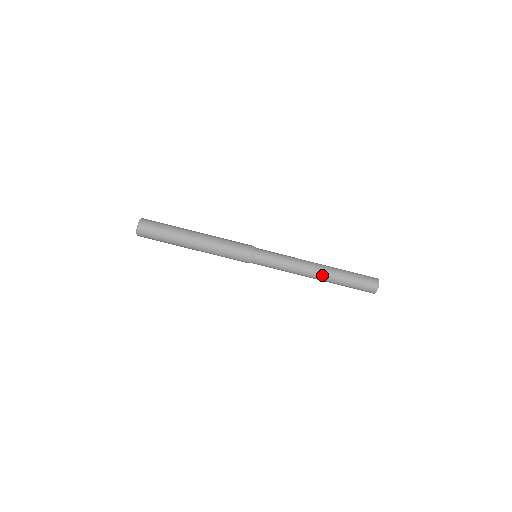
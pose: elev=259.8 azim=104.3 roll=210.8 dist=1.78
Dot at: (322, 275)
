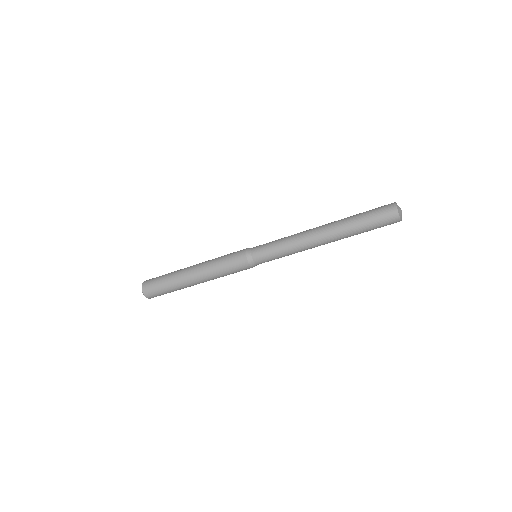
Dot at: (328, 237)
